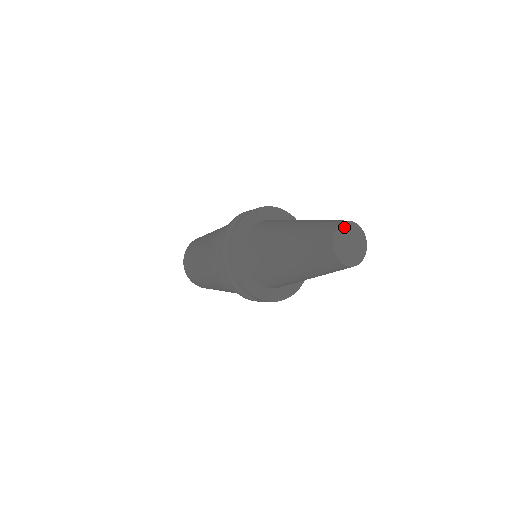
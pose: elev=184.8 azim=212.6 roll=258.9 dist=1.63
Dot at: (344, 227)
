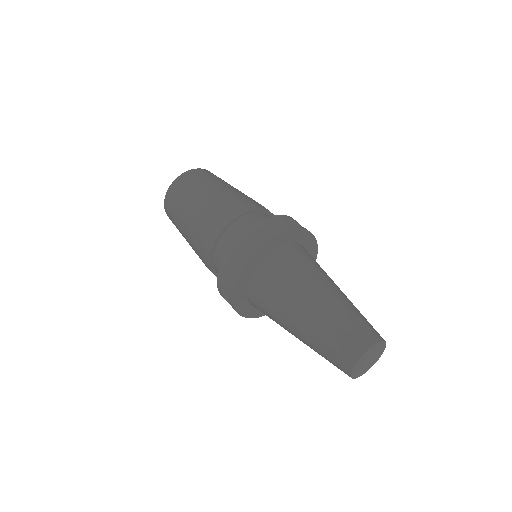
Dot at: (366, 354)
